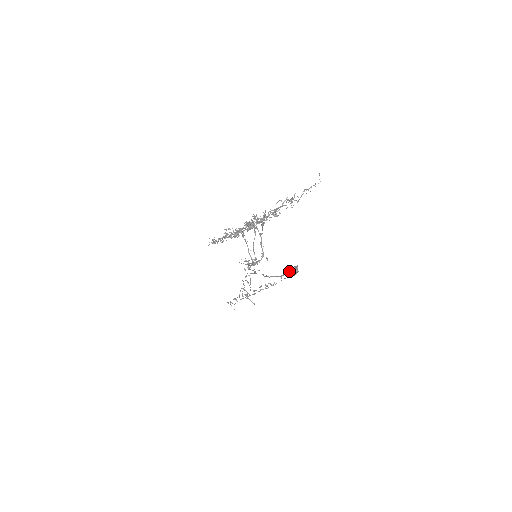
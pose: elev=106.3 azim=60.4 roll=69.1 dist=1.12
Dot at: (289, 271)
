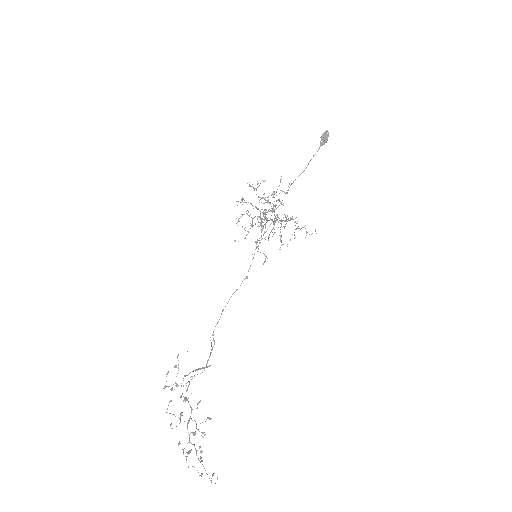
Dot at: (324, 132)
